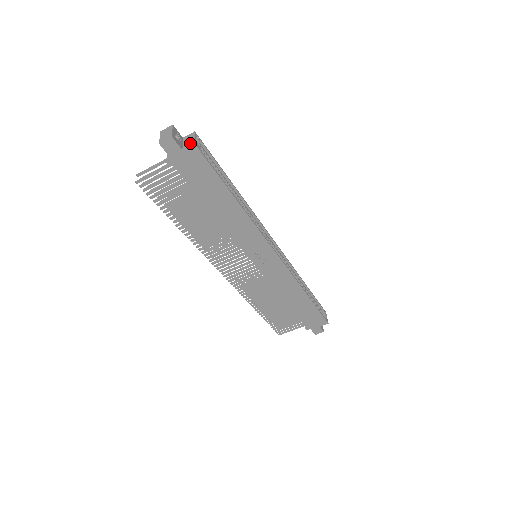
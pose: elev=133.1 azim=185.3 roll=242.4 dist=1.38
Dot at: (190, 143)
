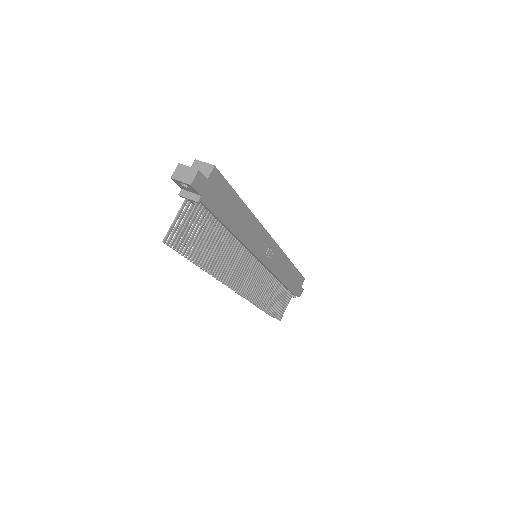
Dot at: (208, 169)
